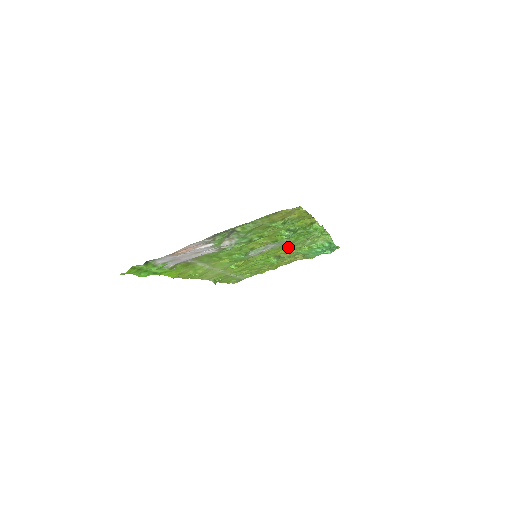
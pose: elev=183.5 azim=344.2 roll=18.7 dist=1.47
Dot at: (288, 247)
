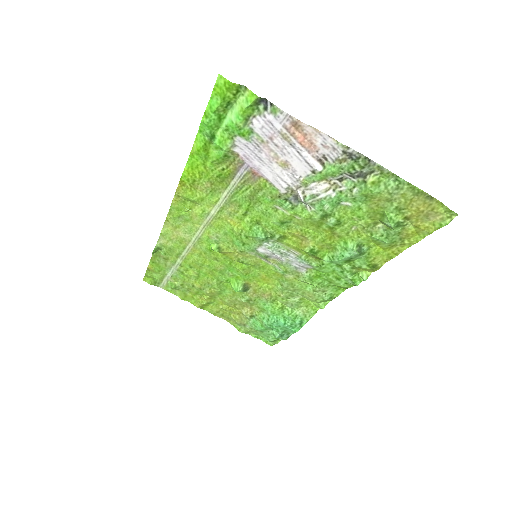
Dot at: (275, 285)
